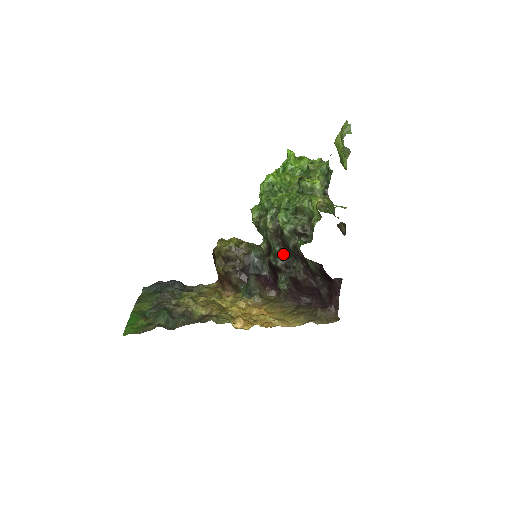
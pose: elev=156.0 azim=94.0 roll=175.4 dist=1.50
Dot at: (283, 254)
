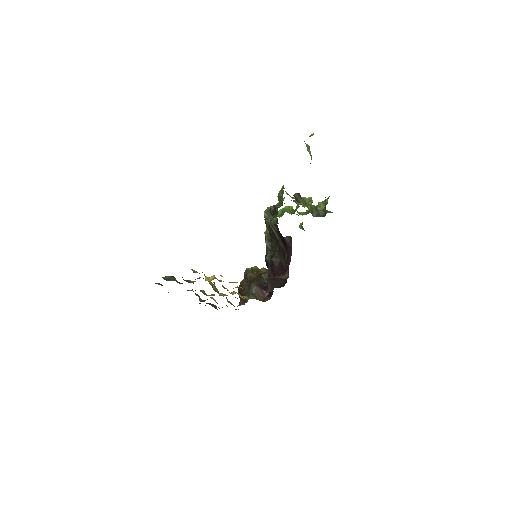
Dot at: (271, 247)
